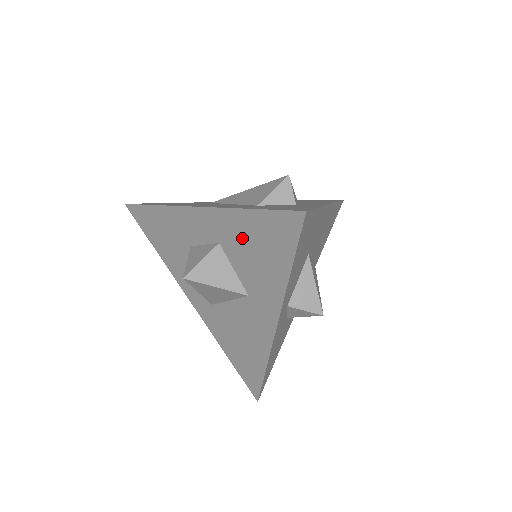
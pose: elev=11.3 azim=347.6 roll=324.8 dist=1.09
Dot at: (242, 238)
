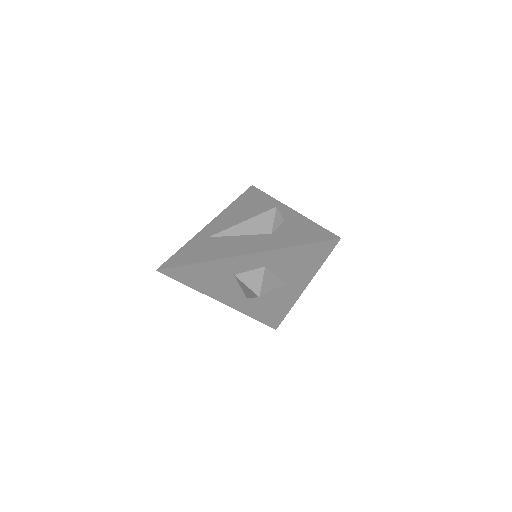
Dot at: (288, 259)
